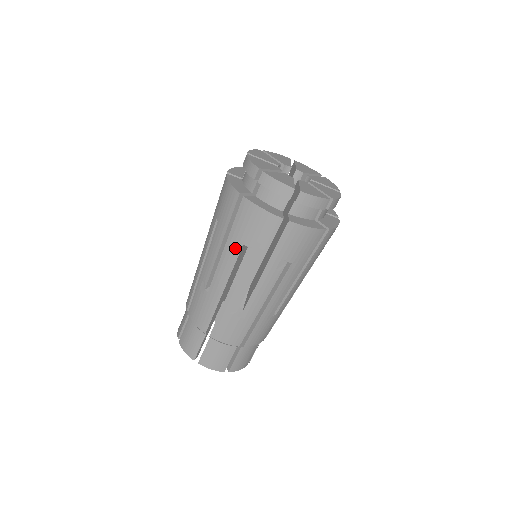
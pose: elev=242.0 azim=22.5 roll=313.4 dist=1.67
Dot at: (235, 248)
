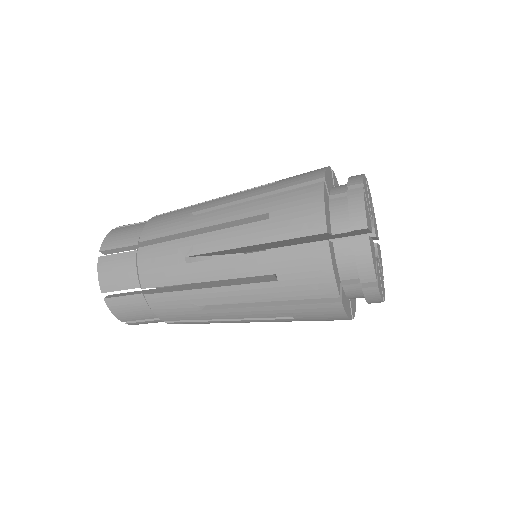
Dot at: (264, 267)
